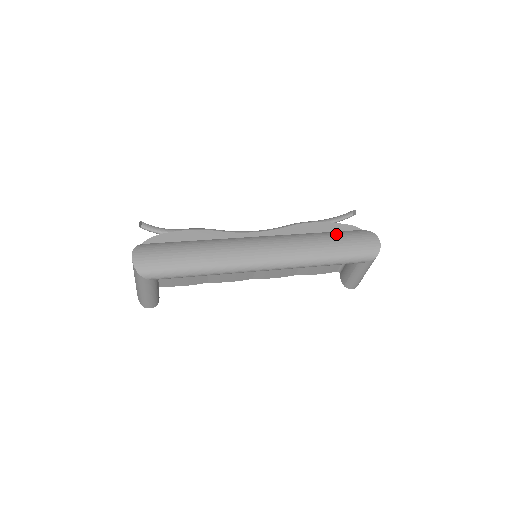
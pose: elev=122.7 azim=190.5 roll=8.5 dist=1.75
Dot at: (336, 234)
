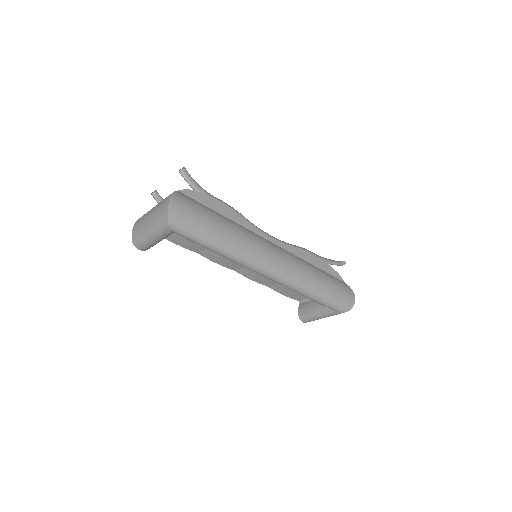
Dot at: (329, 276)
